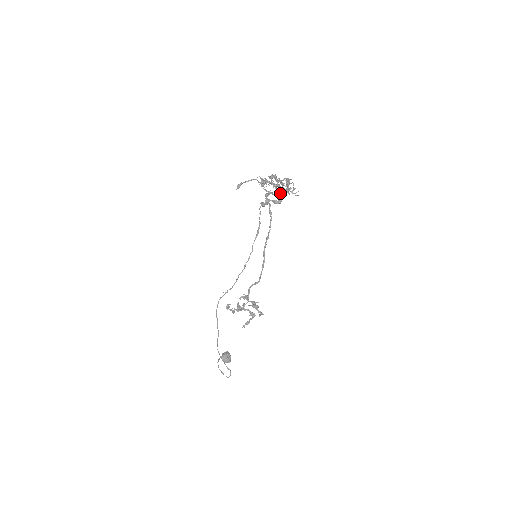
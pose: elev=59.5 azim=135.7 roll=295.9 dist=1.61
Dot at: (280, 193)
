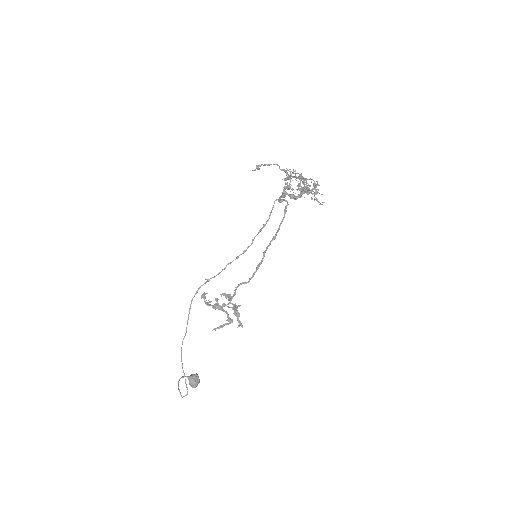
Dot at: occluded
